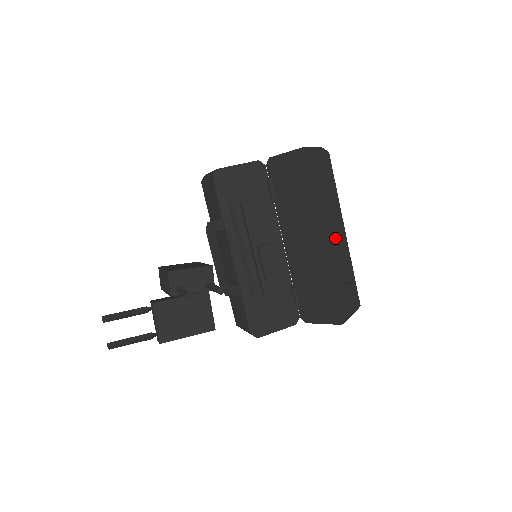
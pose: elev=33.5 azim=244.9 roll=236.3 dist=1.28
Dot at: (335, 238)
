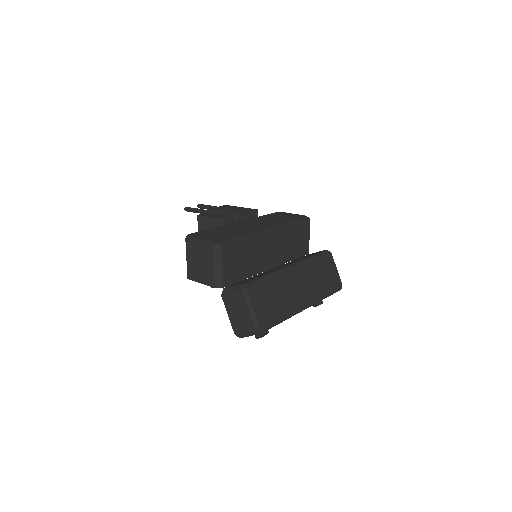
Dot at: occluded
